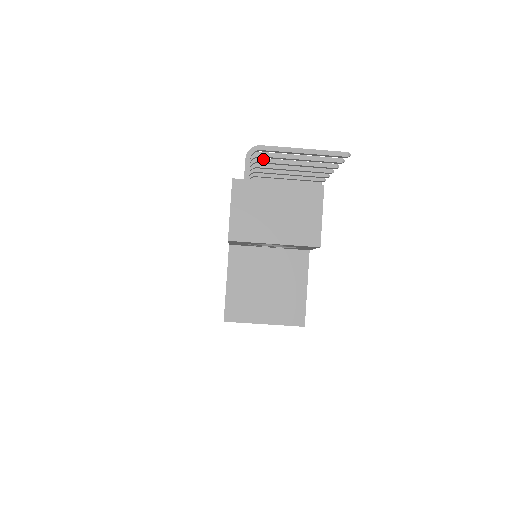
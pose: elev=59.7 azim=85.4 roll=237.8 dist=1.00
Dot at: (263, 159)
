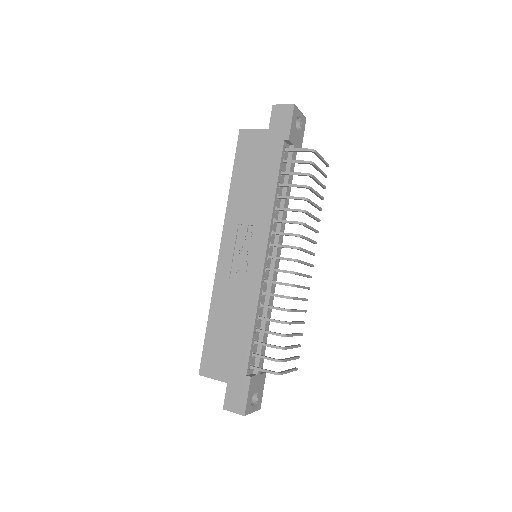
Dot at: (286, 349)
